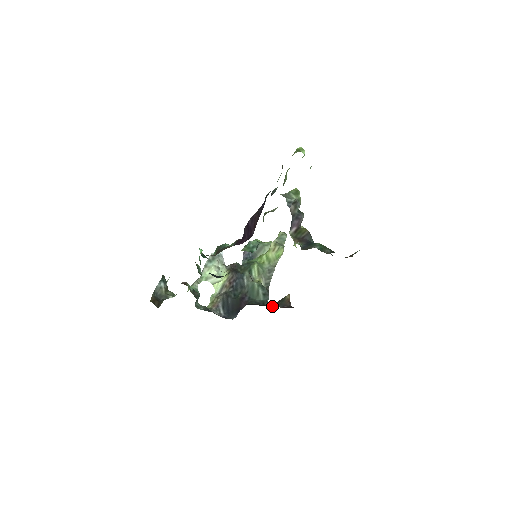
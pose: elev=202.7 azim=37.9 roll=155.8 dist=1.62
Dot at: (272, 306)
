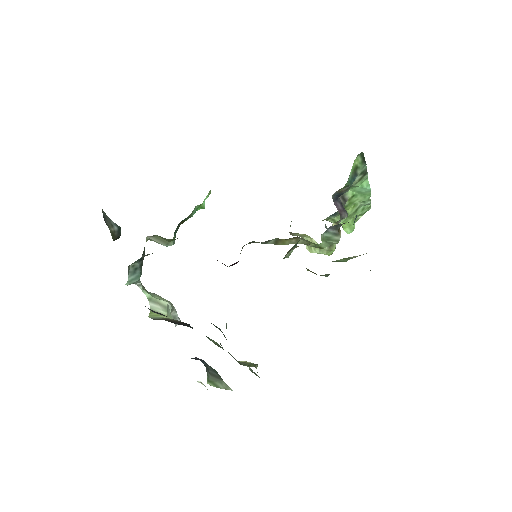
Dot at: occluded
